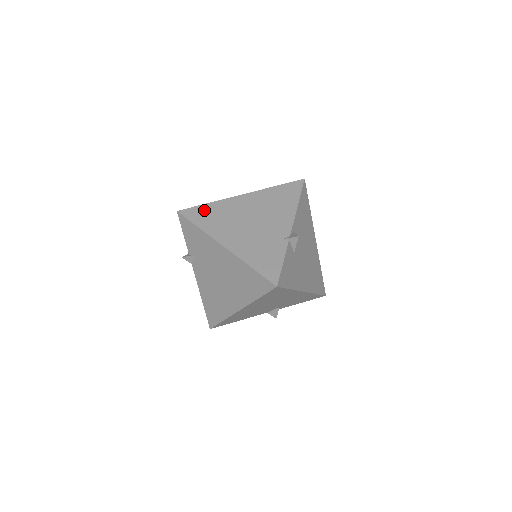
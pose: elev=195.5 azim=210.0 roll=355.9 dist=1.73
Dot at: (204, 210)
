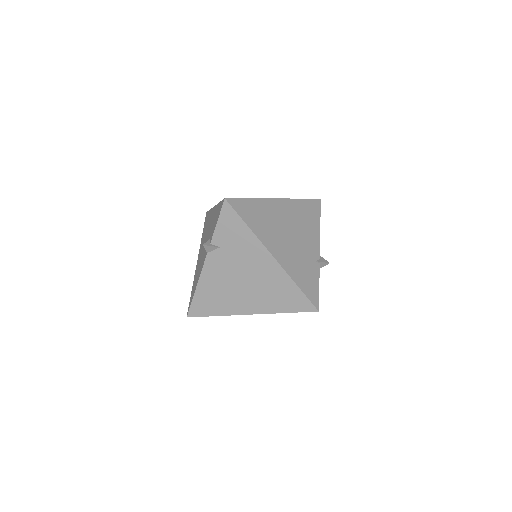
Dot at: (250, 206)
